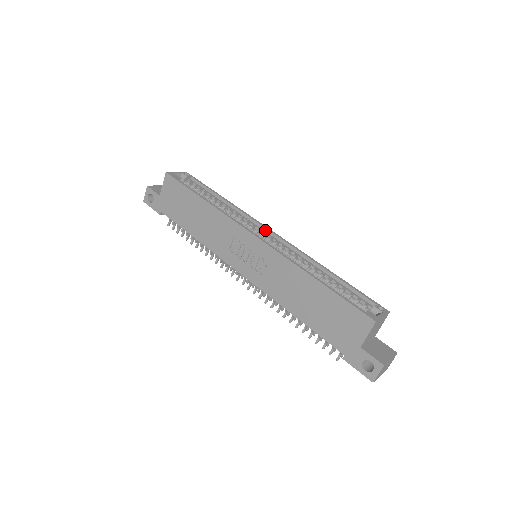
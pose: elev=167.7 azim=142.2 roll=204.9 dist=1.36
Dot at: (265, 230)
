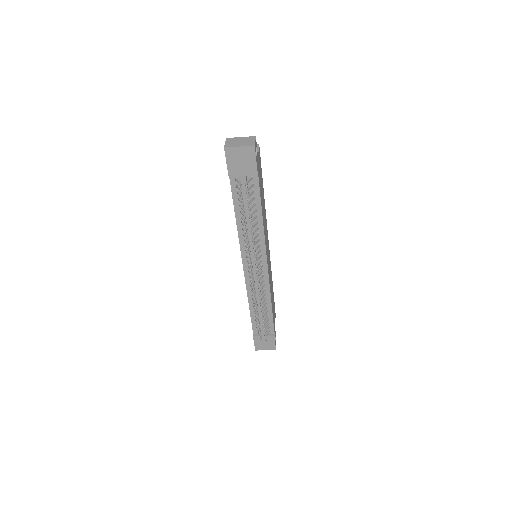
Dot at: occluded
